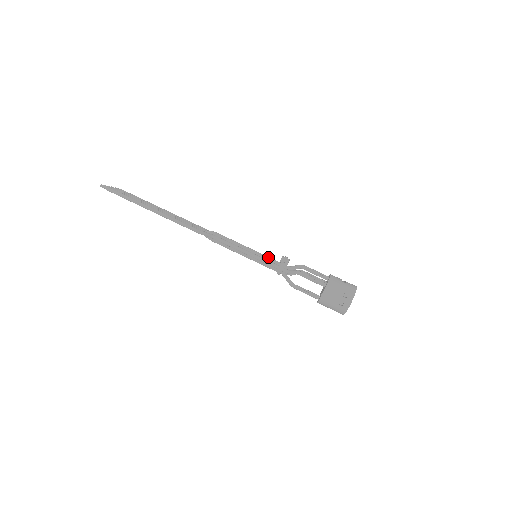
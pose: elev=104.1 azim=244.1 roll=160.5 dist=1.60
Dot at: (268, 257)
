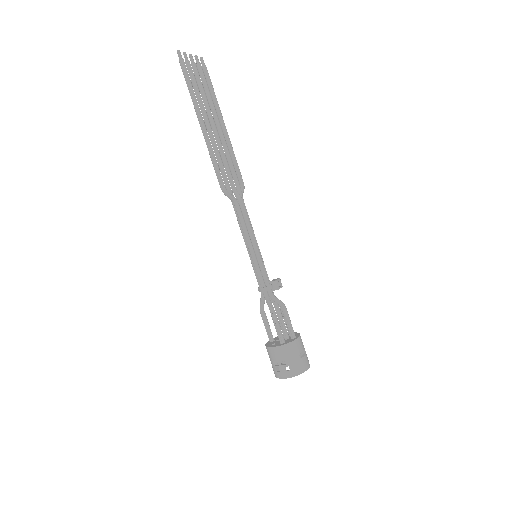
Dot at: (263, 269)
